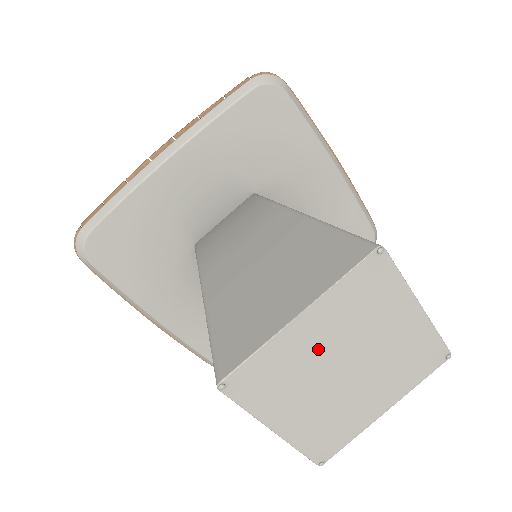
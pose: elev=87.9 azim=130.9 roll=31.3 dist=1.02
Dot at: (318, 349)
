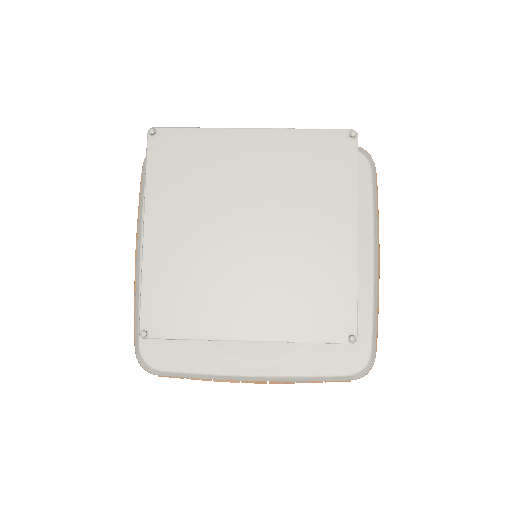
Dot at: (243, 179)
